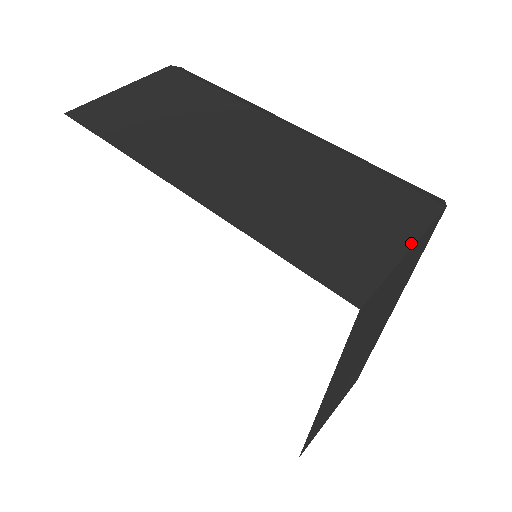
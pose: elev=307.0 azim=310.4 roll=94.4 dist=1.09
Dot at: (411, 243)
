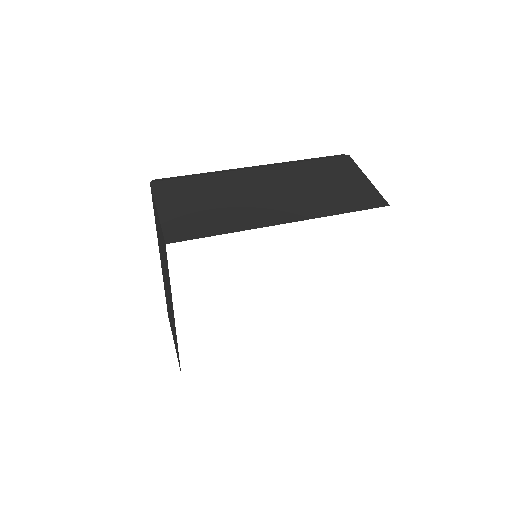
Dot at: (364, 175)
